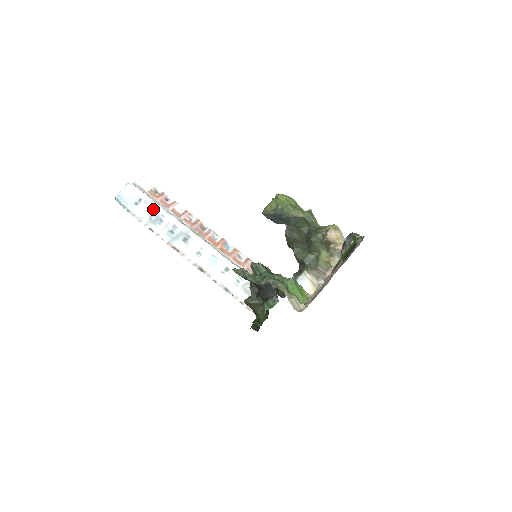
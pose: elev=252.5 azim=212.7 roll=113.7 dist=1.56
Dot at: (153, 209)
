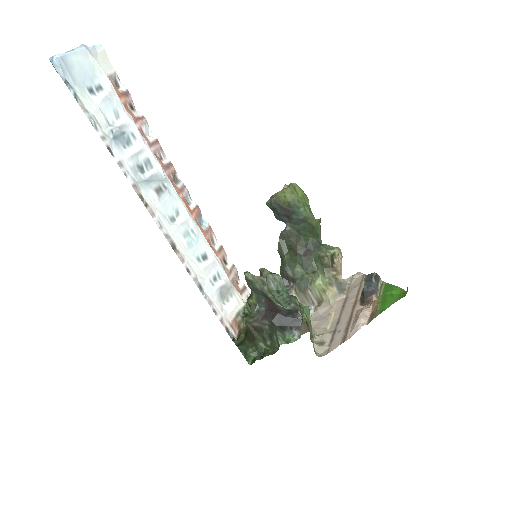
Dot at: (118, 115)
